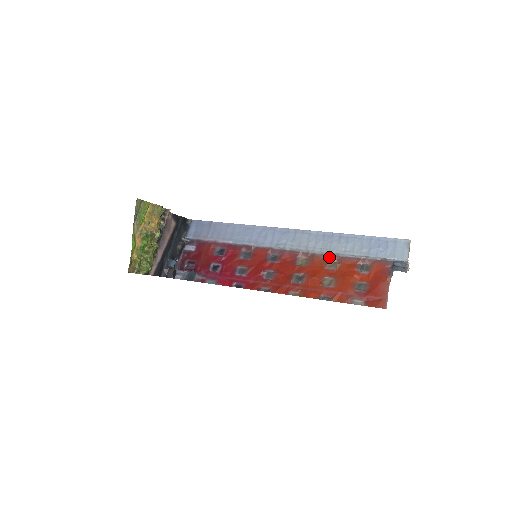
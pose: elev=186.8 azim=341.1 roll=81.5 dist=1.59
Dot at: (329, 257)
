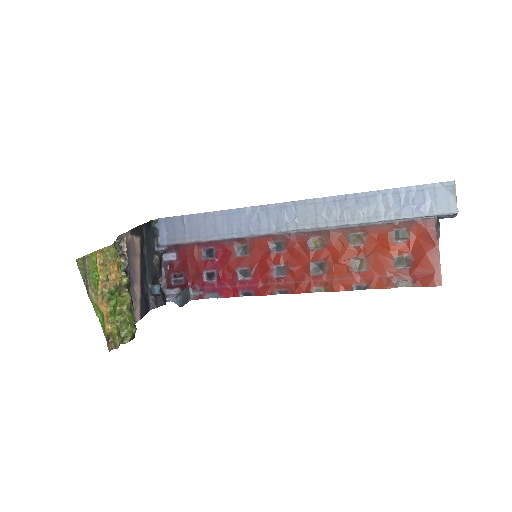
Dot at: (349, 230)
